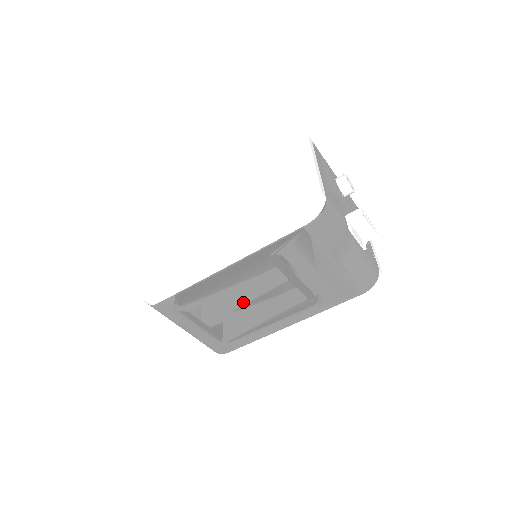
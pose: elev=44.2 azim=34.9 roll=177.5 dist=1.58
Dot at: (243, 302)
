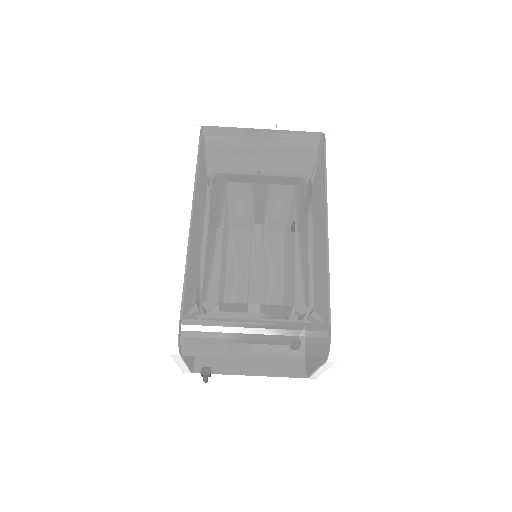
Dot at: occluded
